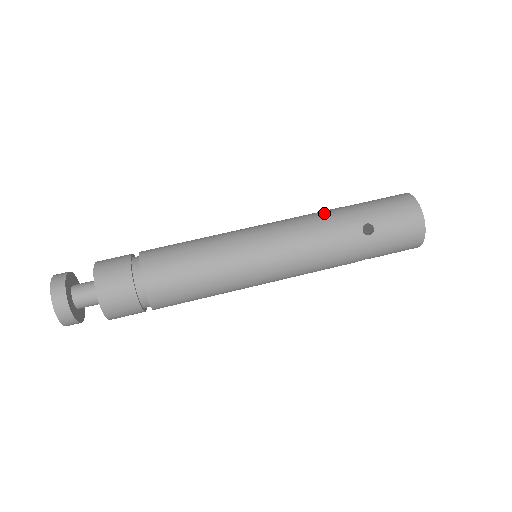
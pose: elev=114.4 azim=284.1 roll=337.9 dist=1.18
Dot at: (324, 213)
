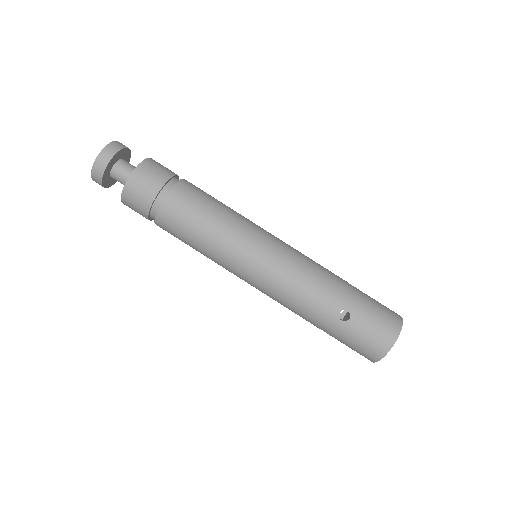
Dot at: (328, 274)
